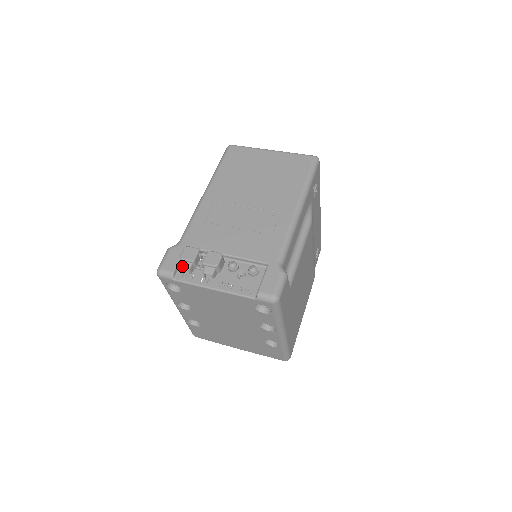
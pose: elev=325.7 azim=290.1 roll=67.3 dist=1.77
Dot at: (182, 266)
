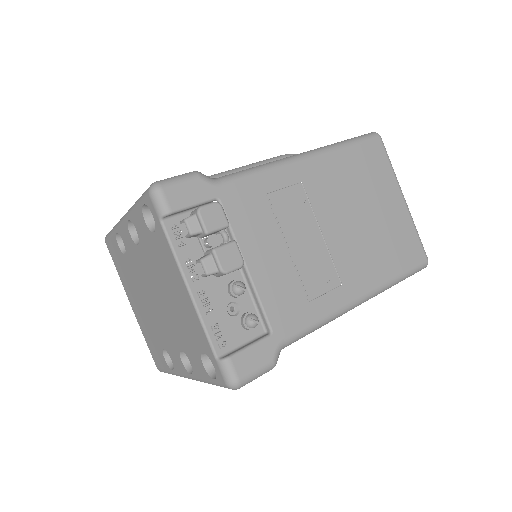
Dot at: (189, 220)
